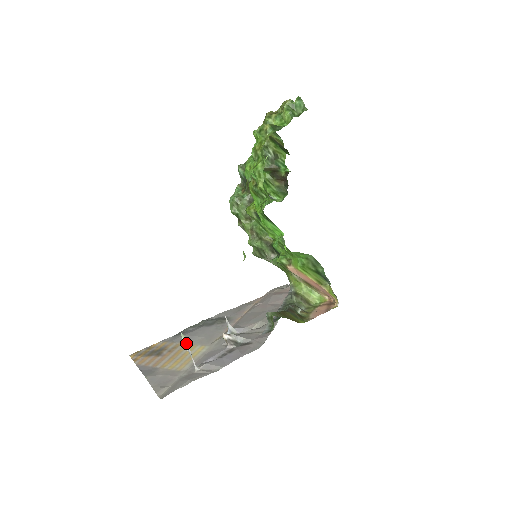
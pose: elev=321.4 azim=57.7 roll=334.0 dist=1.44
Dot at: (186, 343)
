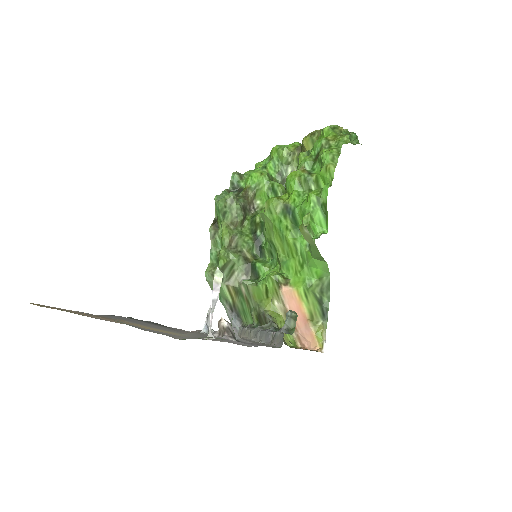
Dot at: (220, 285)
